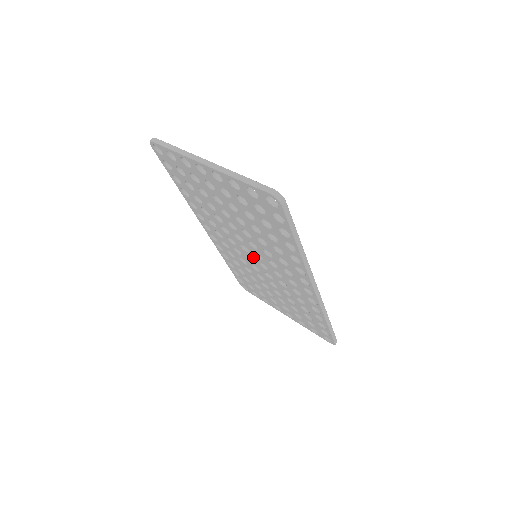
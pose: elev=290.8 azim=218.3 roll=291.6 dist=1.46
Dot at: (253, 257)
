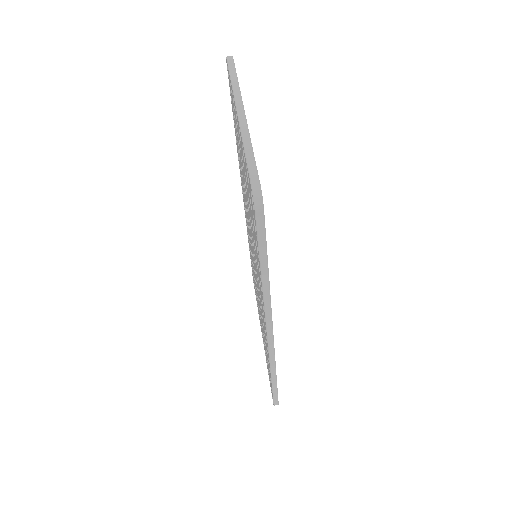
Dot at: occluded
